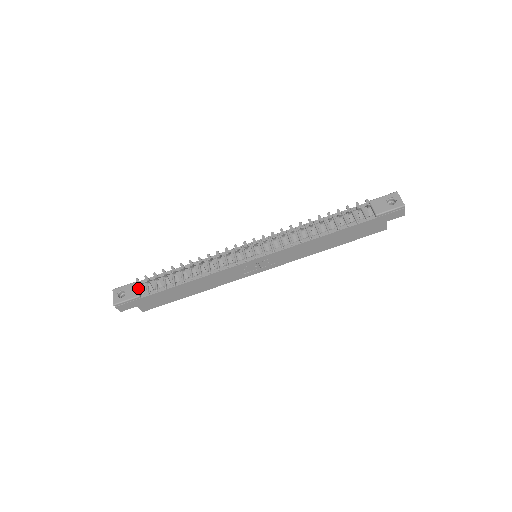
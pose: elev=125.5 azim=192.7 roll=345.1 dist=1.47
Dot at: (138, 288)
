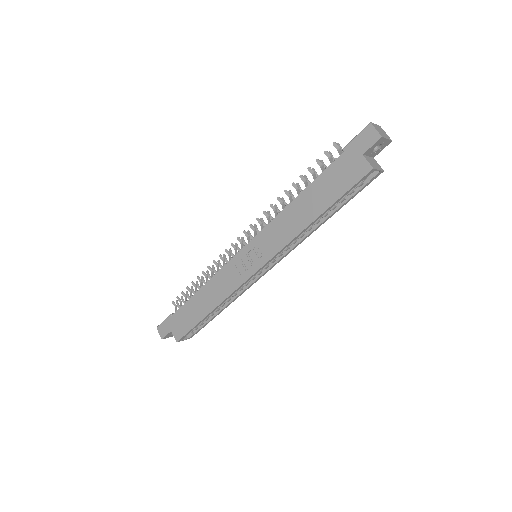
Dot at: occluded
